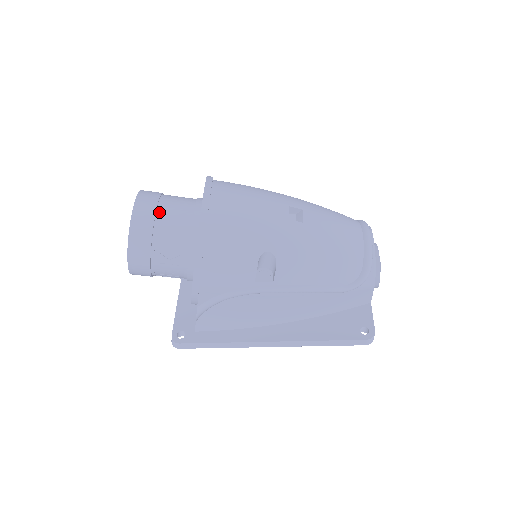
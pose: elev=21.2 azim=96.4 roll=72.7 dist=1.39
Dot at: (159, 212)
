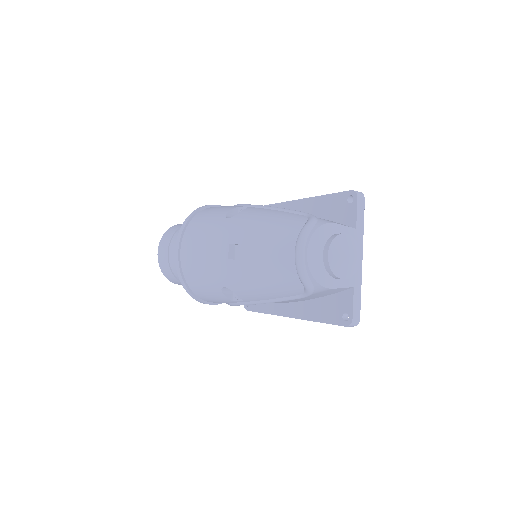
Dot at: (170, 257)
